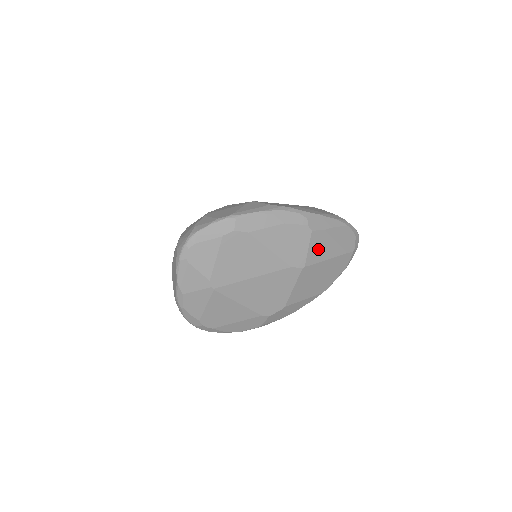
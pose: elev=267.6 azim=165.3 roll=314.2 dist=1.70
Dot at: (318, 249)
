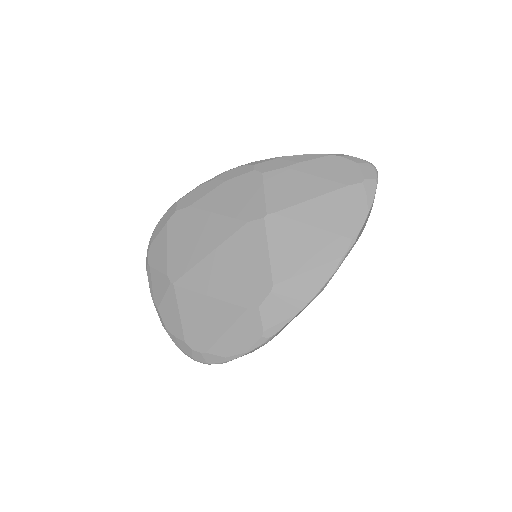
Dot at: (284, 191)
